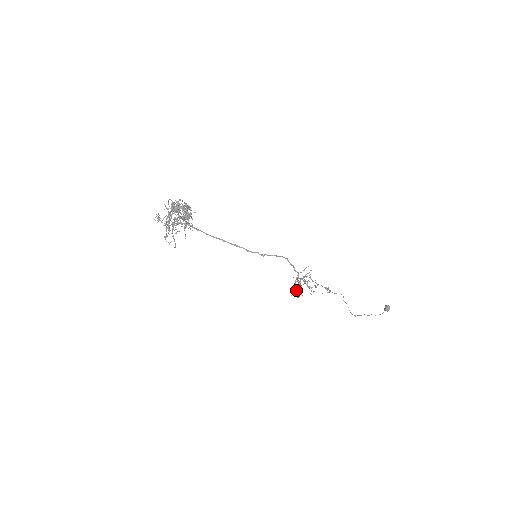
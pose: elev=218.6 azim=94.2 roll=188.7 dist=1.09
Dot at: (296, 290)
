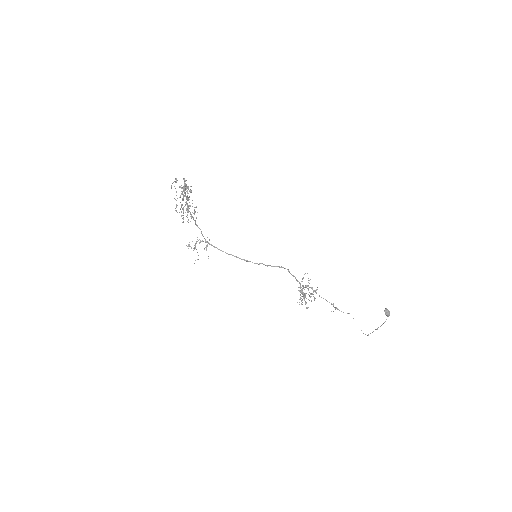
Dot at: occluded
